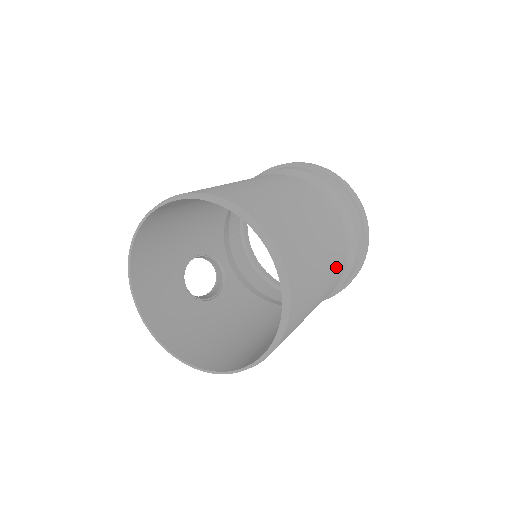
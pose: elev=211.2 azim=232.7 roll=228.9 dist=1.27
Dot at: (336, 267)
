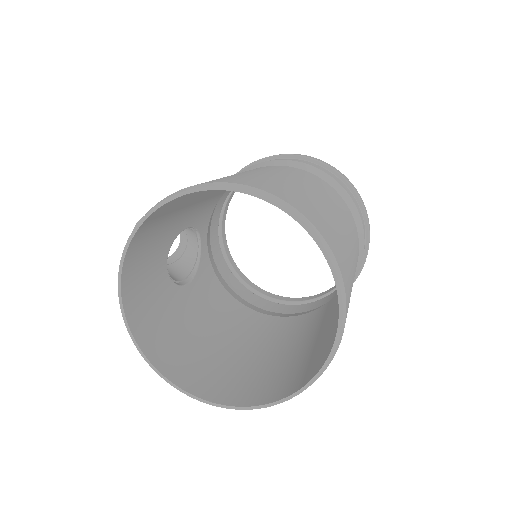
Dot at: occluded
